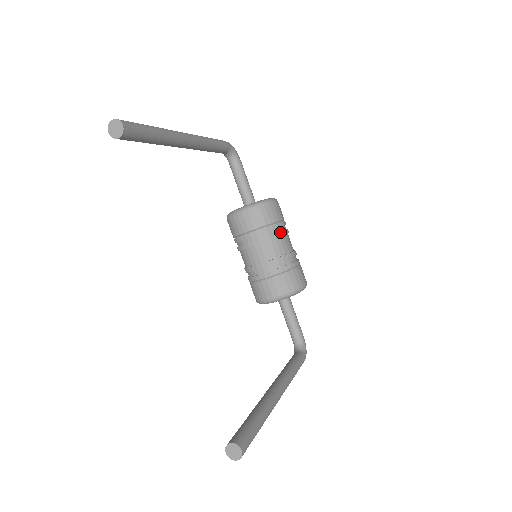
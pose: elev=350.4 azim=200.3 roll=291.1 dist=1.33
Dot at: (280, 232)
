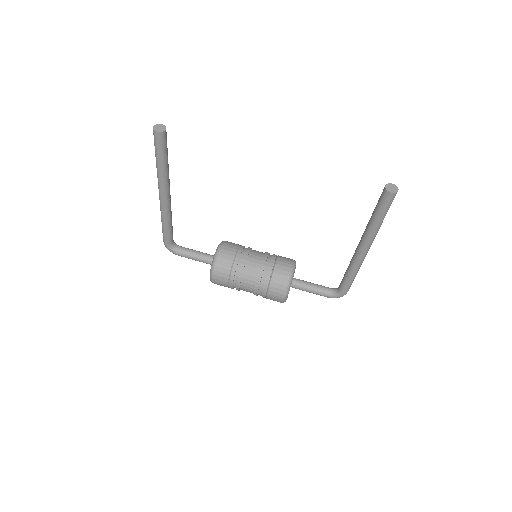
Dot at: occluded
